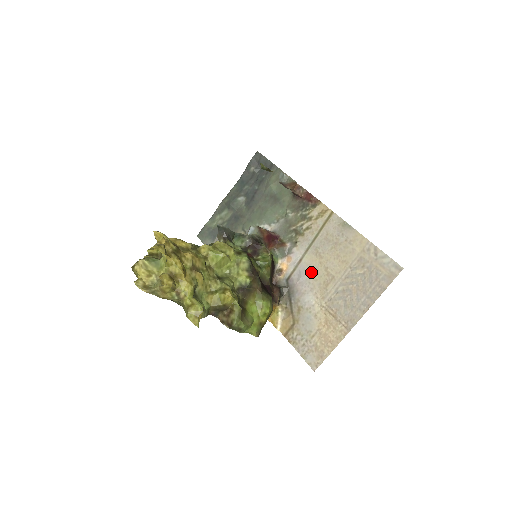
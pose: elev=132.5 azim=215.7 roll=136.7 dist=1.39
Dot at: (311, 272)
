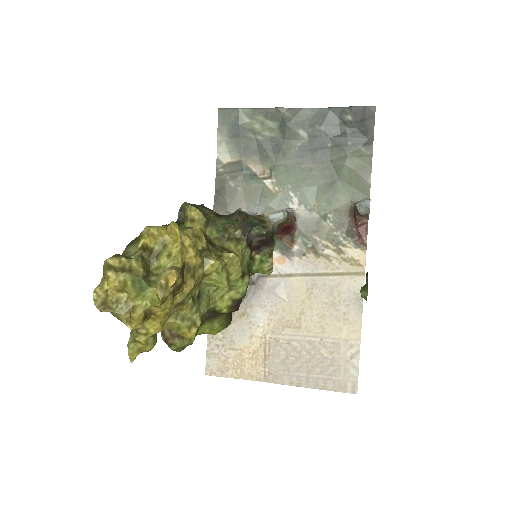
Dot at: (287, 298)
